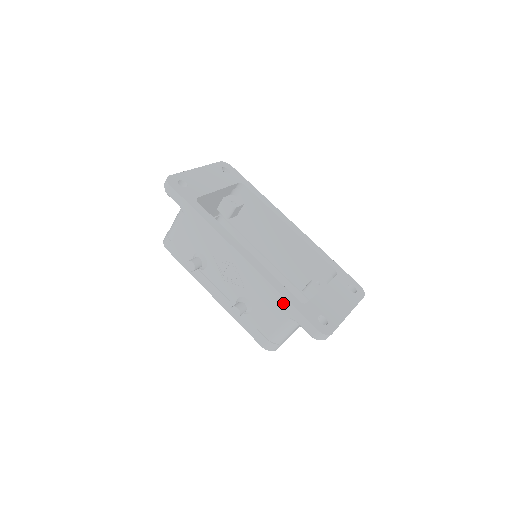
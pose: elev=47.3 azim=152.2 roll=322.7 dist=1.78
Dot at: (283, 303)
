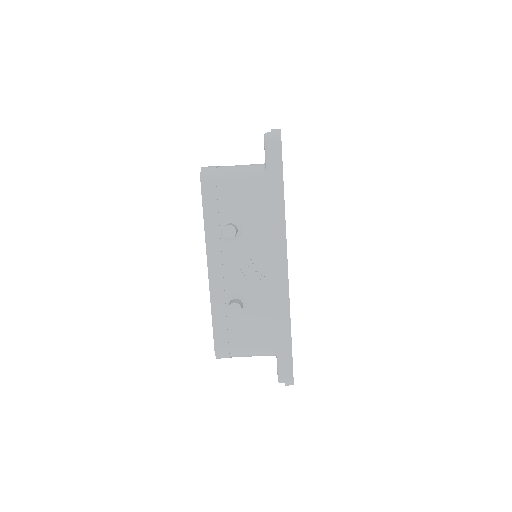
Dot at: (284, 335)
